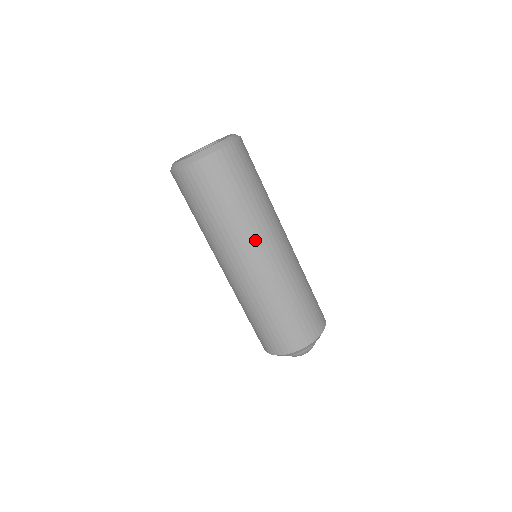
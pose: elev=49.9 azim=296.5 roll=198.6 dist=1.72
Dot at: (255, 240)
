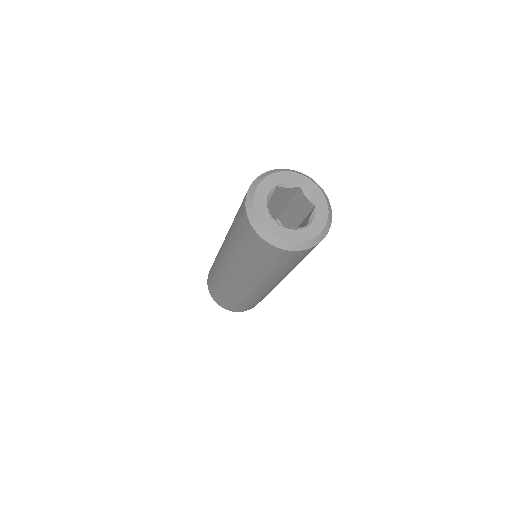
Dot at: (282, 278)
